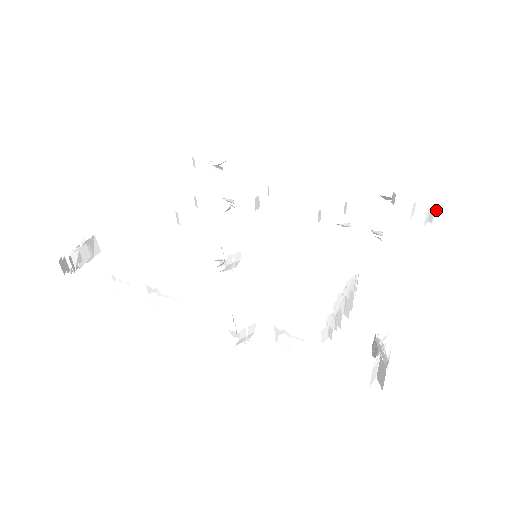
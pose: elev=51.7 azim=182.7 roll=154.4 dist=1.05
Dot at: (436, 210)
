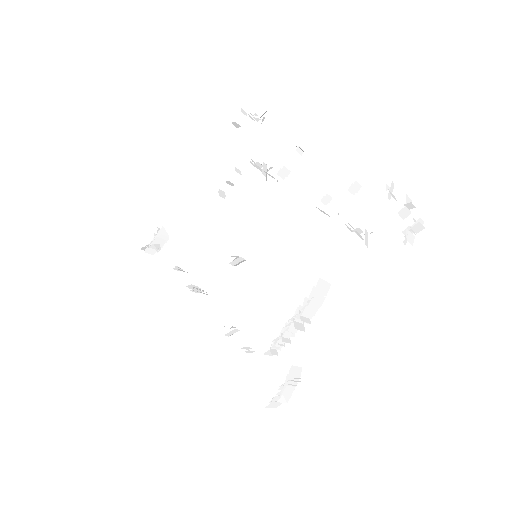
Dot at: (420, 223)
